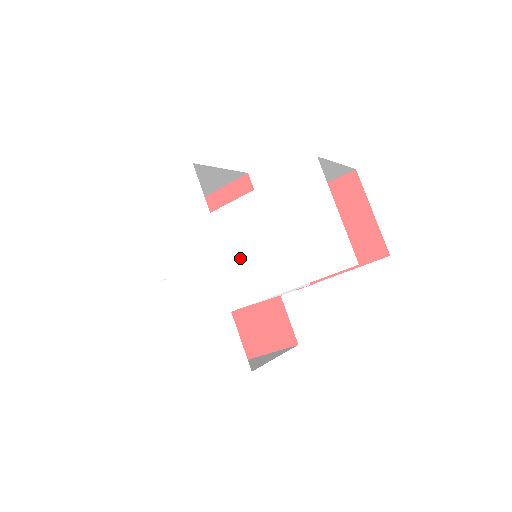
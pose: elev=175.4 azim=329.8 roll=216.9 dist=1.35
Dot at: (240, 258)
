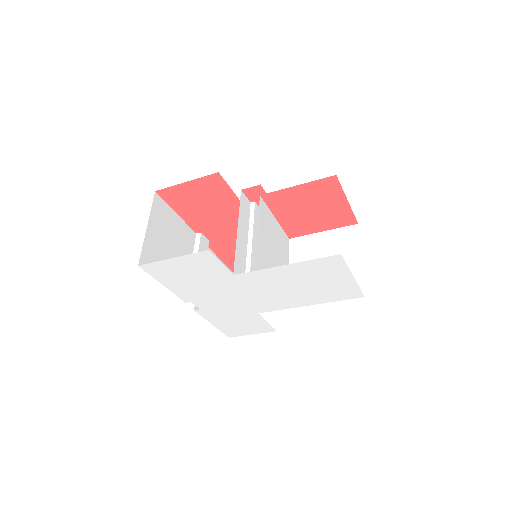
Dot at: (266, 294)
